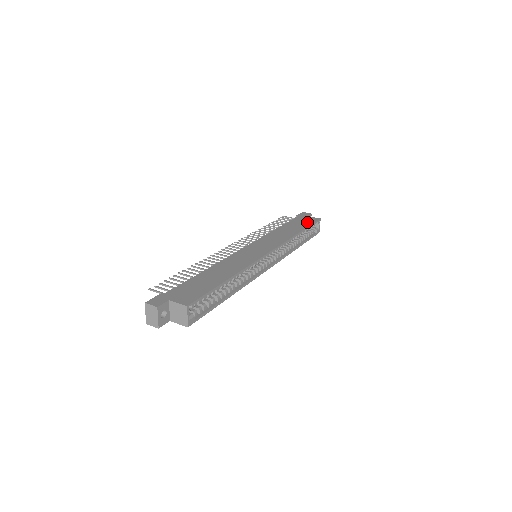
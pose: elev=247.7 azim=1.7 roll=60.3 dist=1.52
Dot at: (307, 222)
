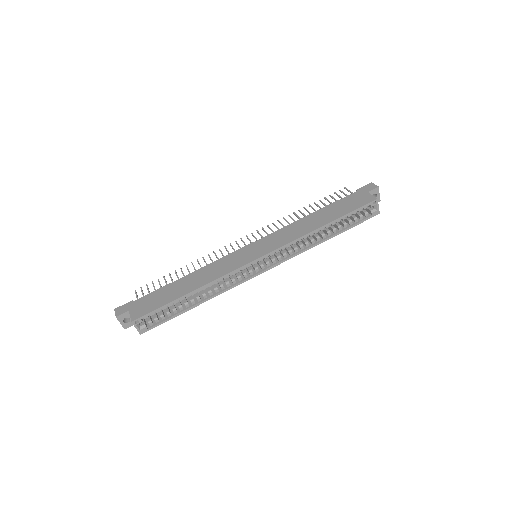
Dot at: (352, 206)
